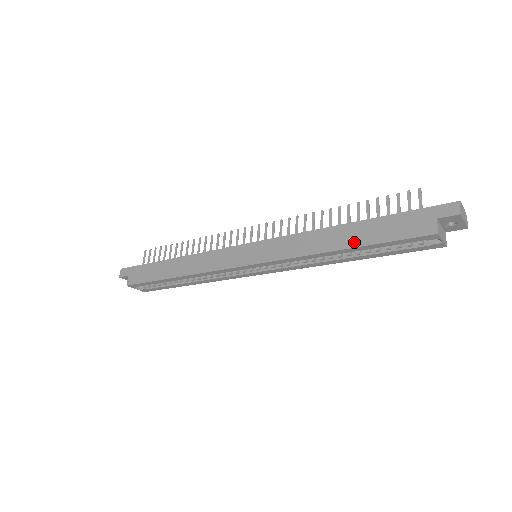
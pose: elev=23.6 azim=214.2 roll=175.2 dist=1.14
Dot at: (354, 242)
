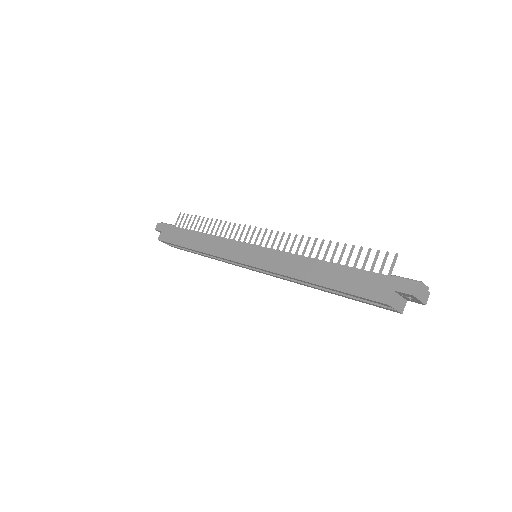
Dot at: (325, 281)
